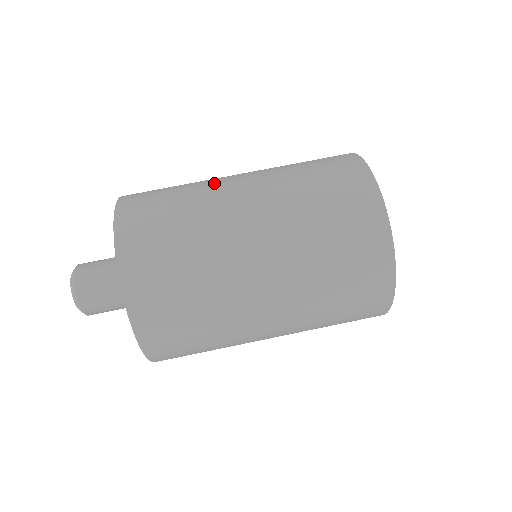
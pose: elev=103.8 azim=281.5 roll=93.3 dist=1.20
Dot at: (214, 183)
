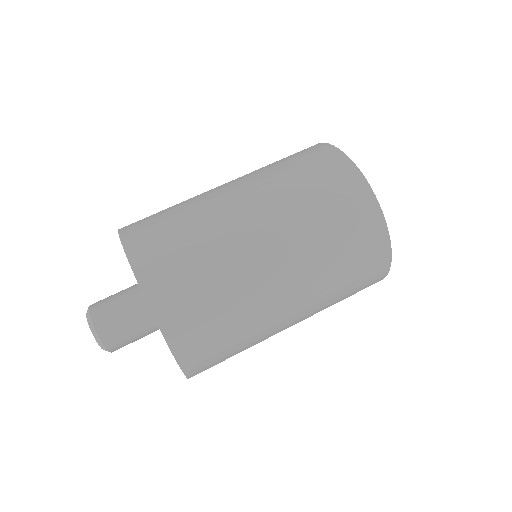
Dot at: (210, 200)
